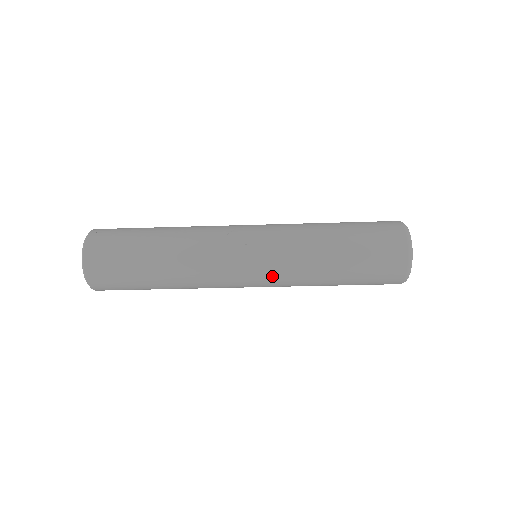
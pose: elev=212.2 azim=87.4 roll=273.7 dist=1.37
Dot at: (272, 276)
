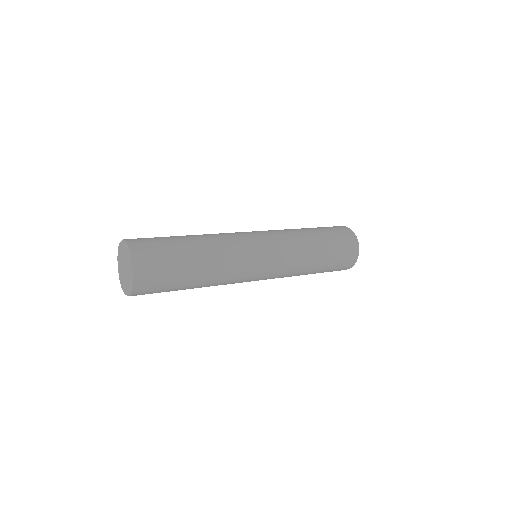
Dot at: occluded
